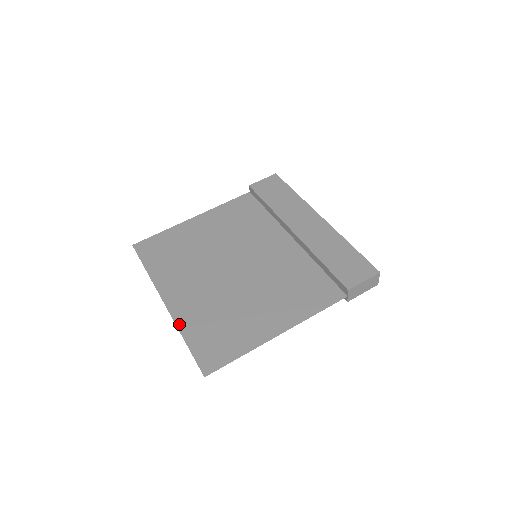
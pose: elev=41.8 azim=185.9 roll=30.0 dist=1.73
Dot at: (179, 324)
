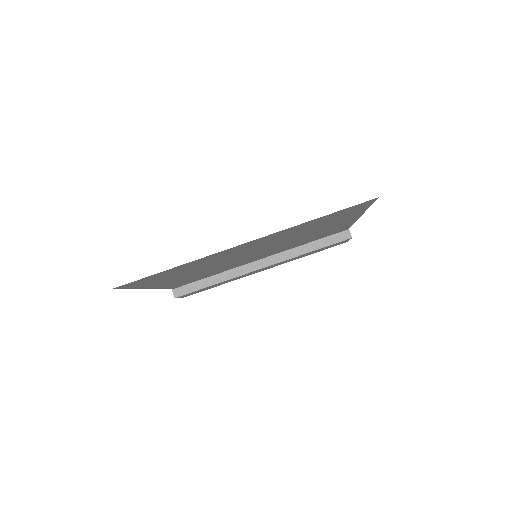
Dot at: (289, 228)
